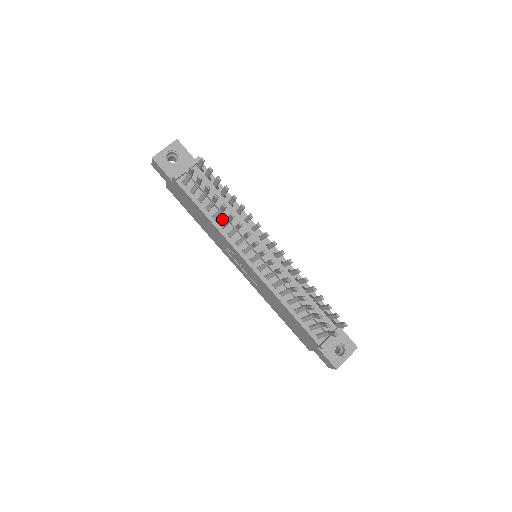
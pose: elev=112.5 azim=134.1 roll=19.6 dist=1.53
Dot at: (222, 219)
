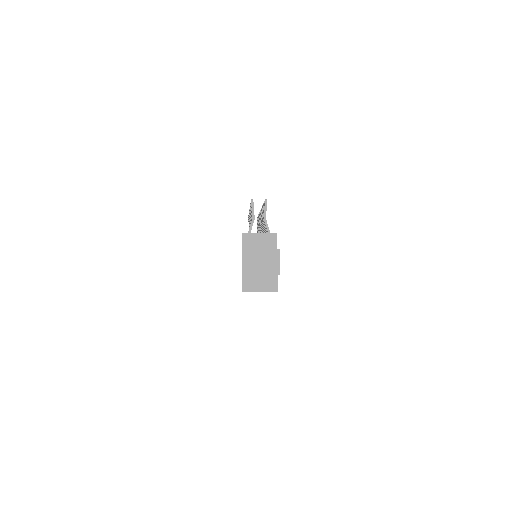
Dot at: occluded
